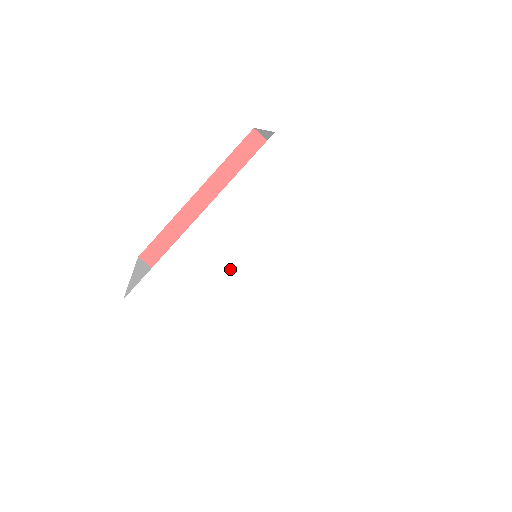
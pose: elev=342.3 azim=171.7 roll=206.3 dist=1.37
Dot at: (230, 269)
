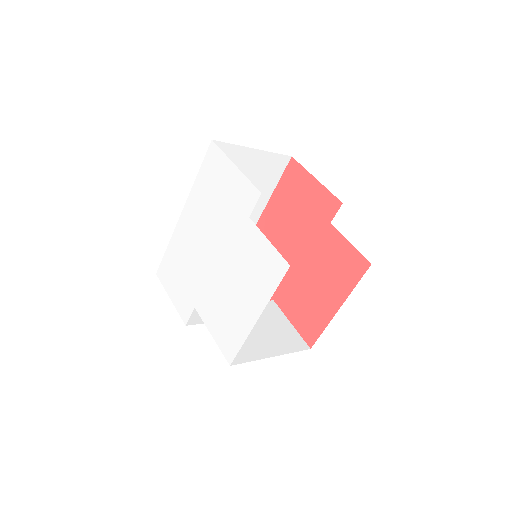
Dot at: (196, 250)
